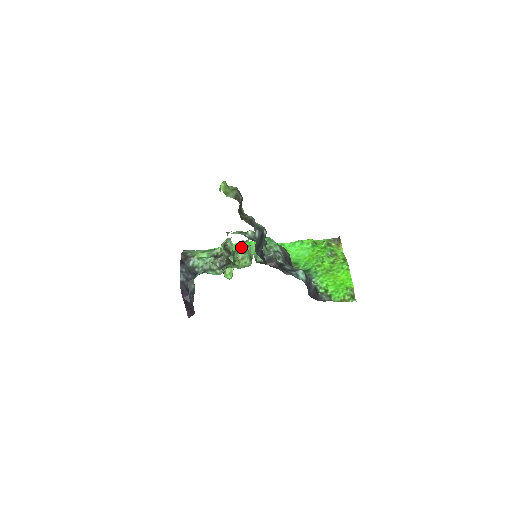
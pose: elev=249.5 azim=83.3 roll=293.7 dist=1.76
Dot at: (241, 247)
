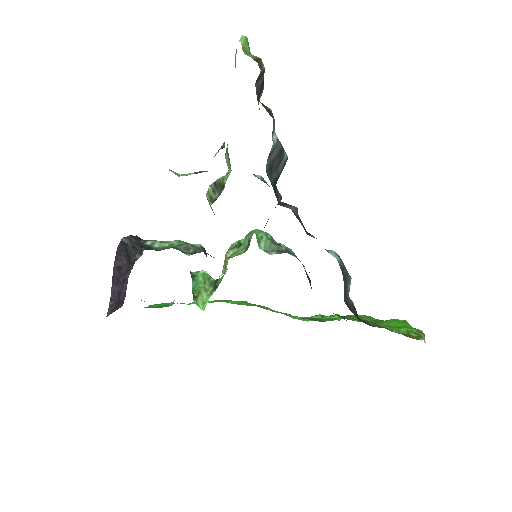
Dot at: (235, 242)
